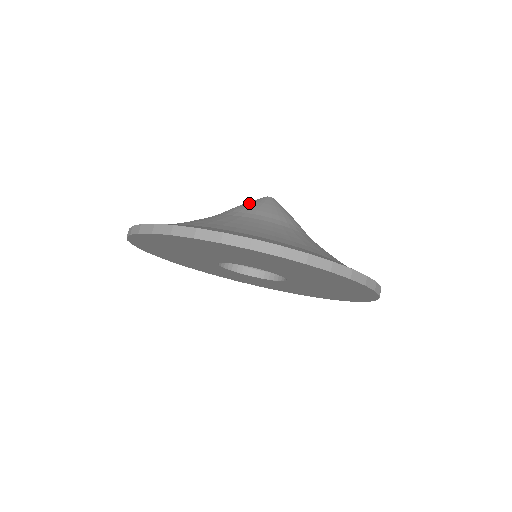
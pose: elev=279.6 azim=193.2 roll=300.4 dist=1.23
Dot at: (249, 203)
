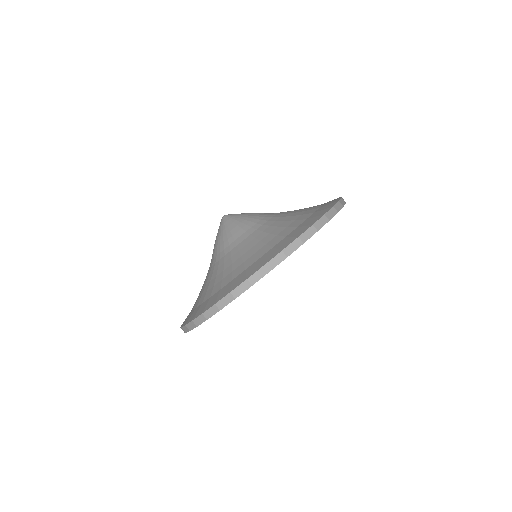
Dot at: (218, 237)
